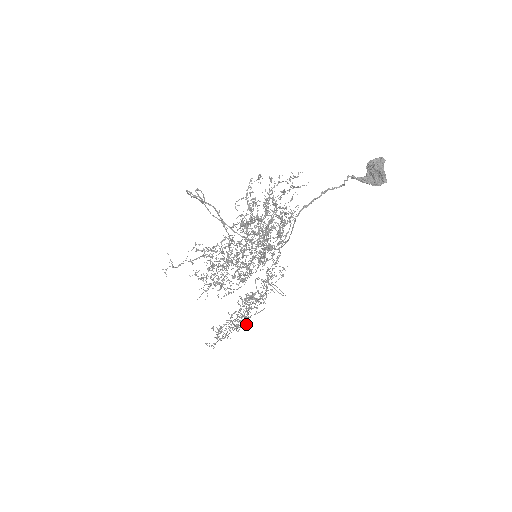
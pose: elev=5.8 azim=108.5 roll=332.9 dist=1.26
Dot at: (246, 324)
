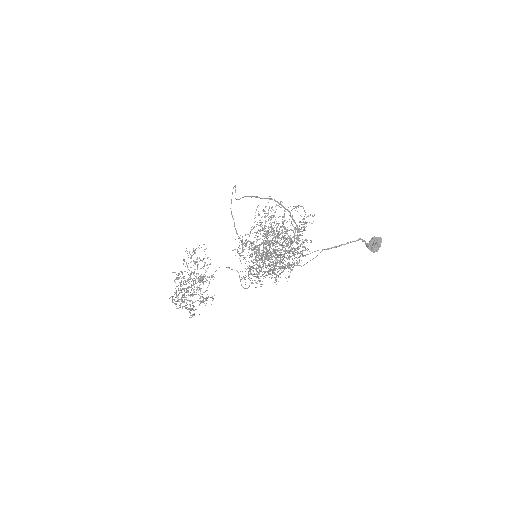
Dot at: (204, 301)
